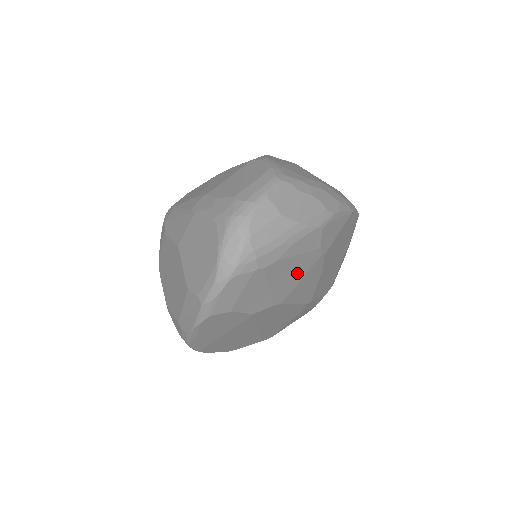
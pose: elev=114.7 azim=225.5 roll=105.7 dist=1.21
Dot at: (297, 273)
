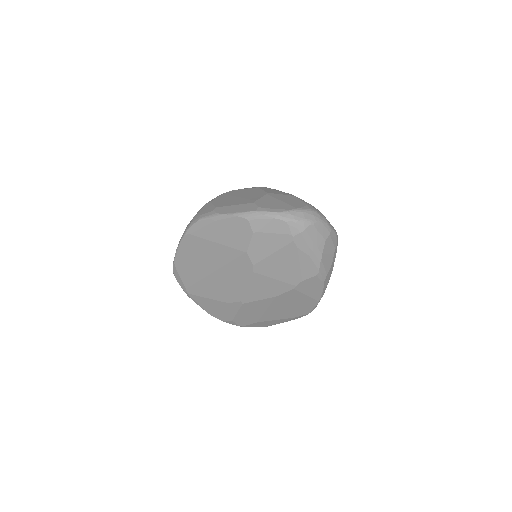
Dot at: (282, 272)
